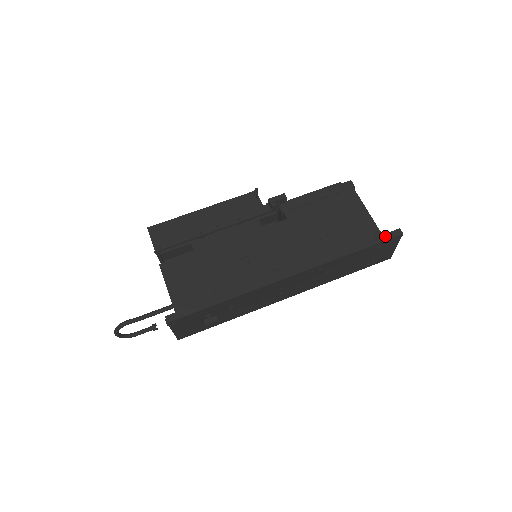
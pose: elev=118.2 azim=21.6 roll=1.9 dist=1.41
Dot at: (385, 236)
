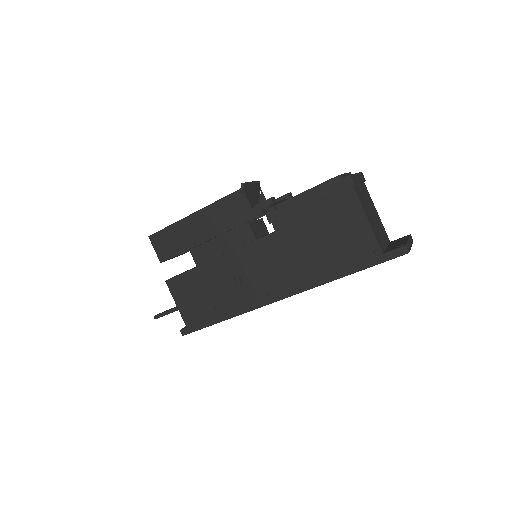
Dot at: (386, 256)
